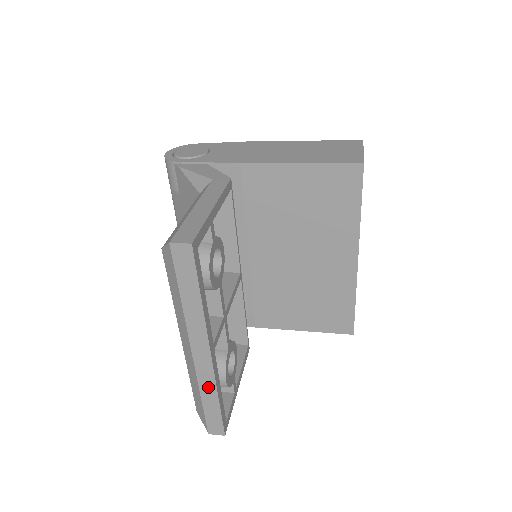
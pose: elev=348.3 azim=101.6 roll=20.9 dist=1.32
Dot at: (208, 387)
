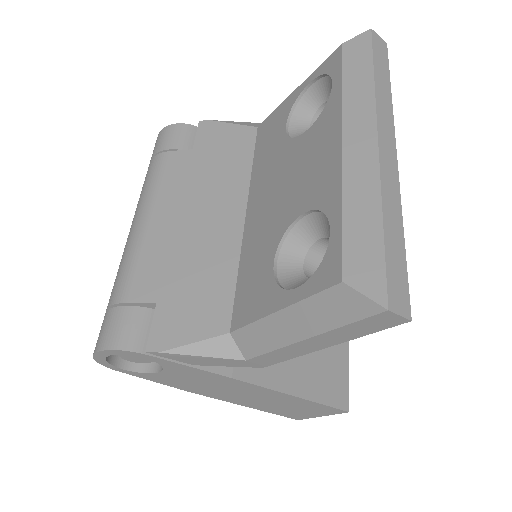
Dot at: (392, 201)
